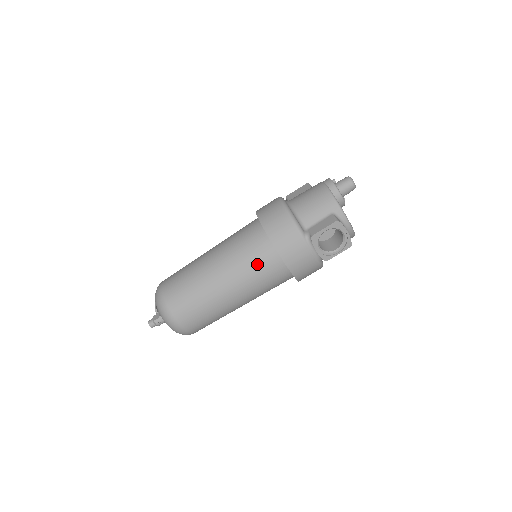
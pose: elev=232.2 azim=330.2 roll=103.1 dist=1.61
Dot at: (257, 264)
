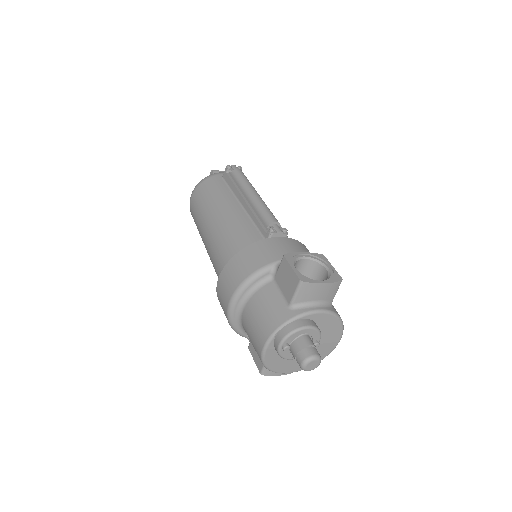
Dot at: occluded
